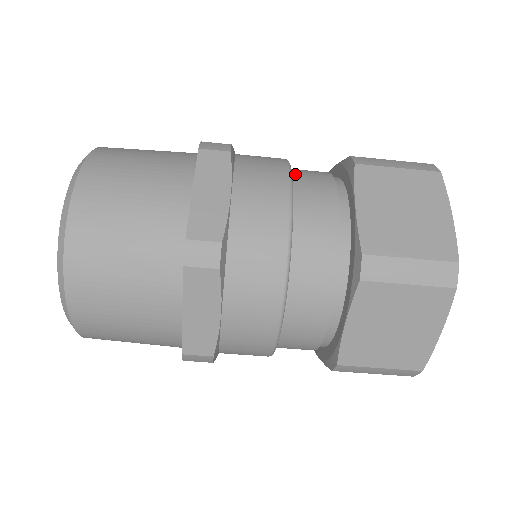
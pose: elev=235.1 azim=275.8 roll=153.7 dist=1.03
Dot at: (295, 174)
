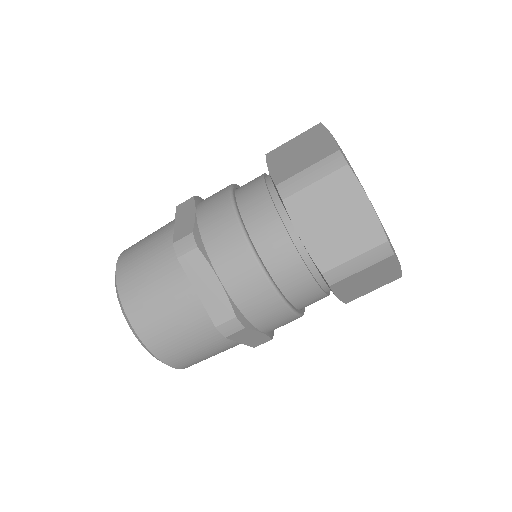
Dot at: occluded
